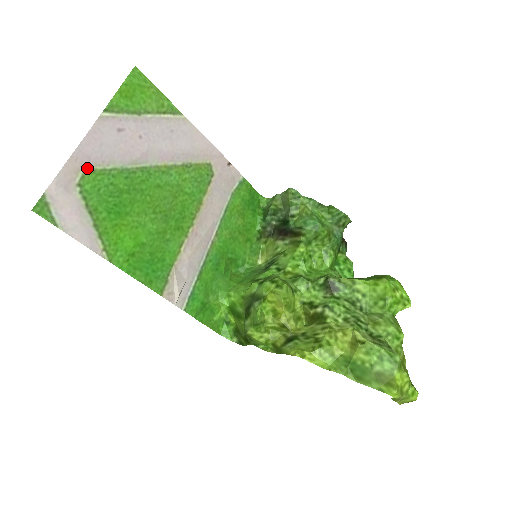
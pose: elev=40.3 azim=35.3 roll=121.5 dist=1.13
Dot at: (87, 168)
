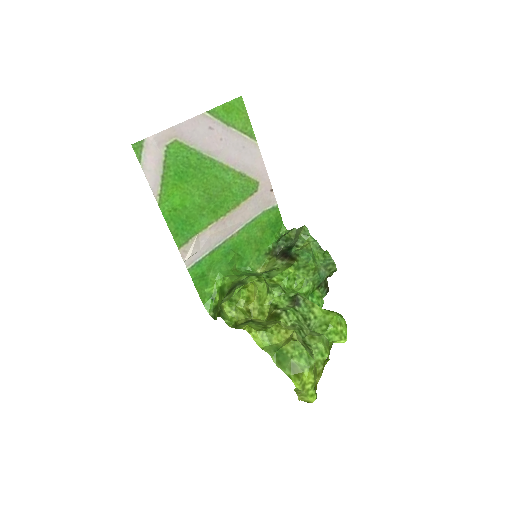
Dot at: (178, 139)
